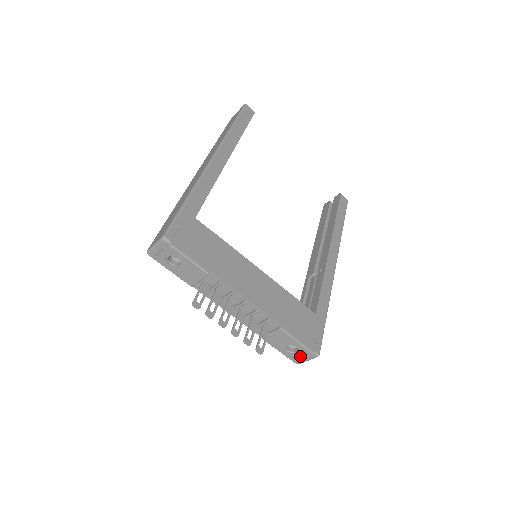
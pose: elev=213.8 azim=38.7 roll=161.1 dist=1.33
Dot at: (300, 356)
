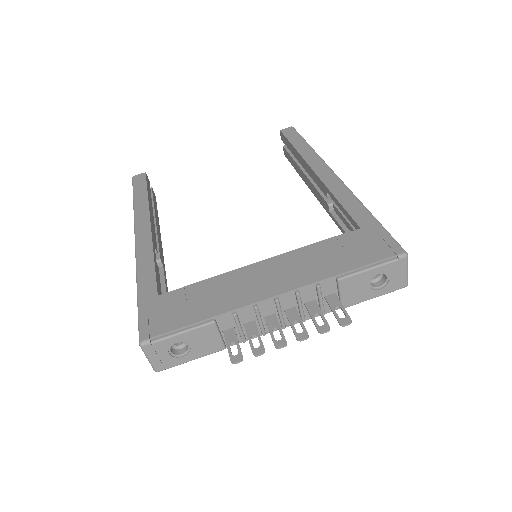
Dot at: (395, 277)
